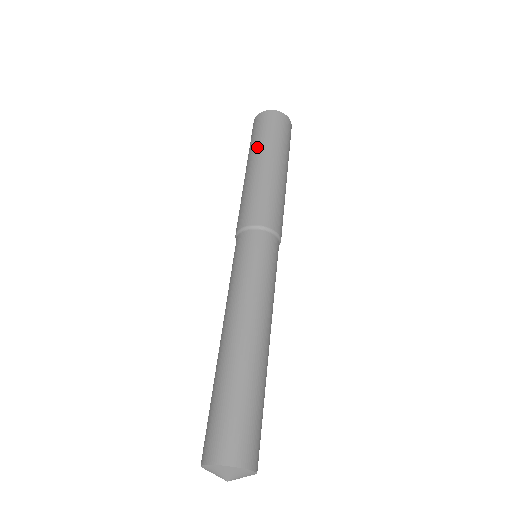
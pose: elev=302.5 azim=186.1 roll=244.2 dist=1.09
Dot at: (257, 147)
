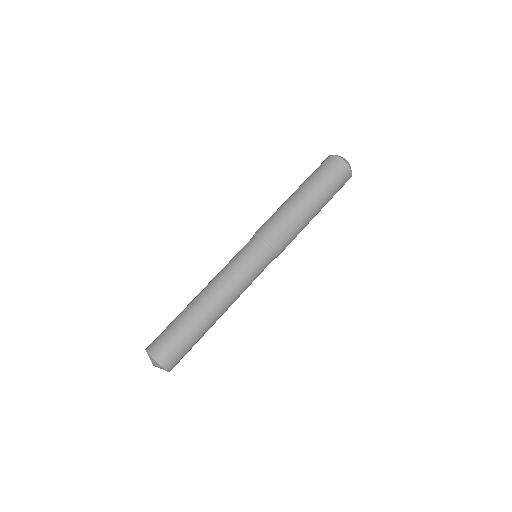
Dot at: (305, 181)
